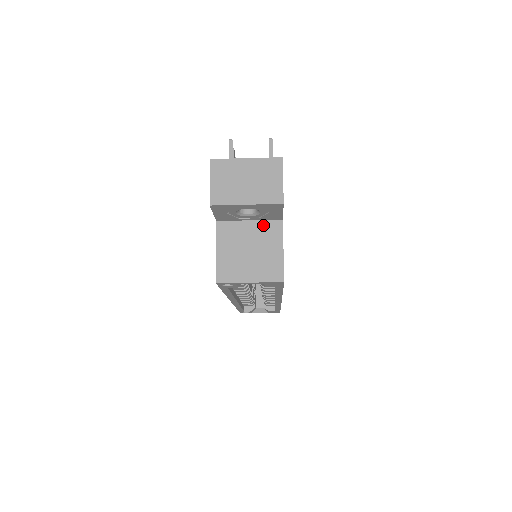
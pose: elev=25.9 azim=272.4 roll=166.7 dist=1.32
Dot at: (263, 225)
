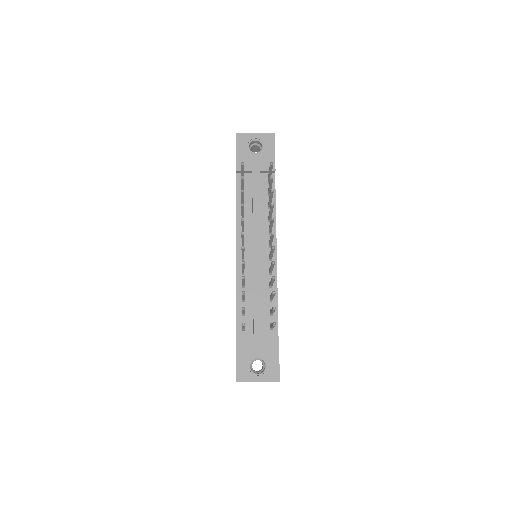
Dot at: occluded
